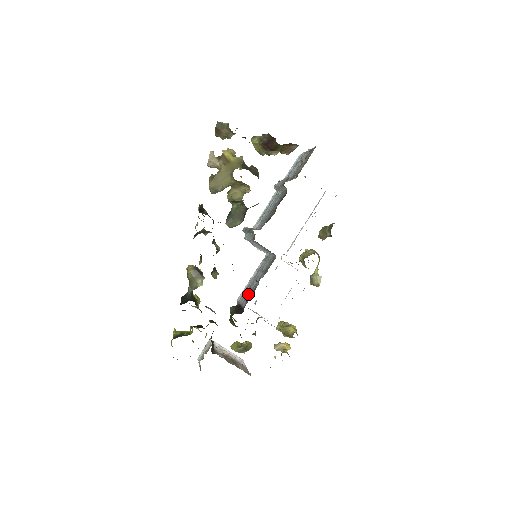
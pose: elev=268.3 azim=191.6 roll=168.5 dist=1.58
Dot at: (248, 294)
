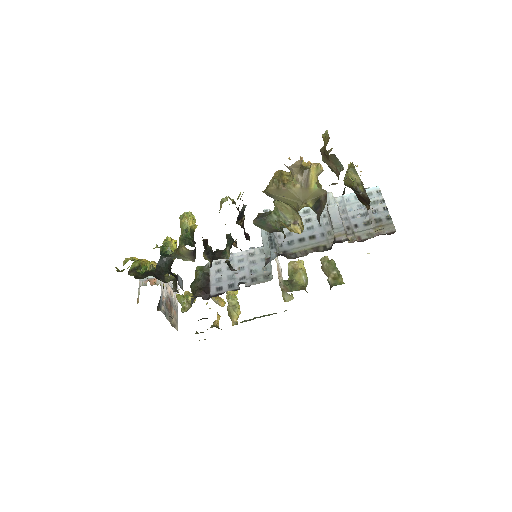
Dot at: (223, 279)
